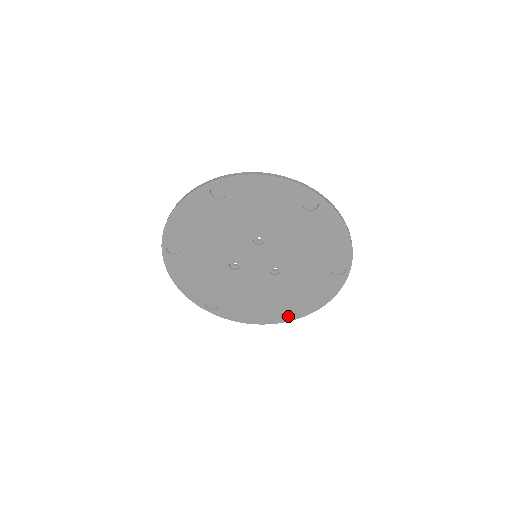
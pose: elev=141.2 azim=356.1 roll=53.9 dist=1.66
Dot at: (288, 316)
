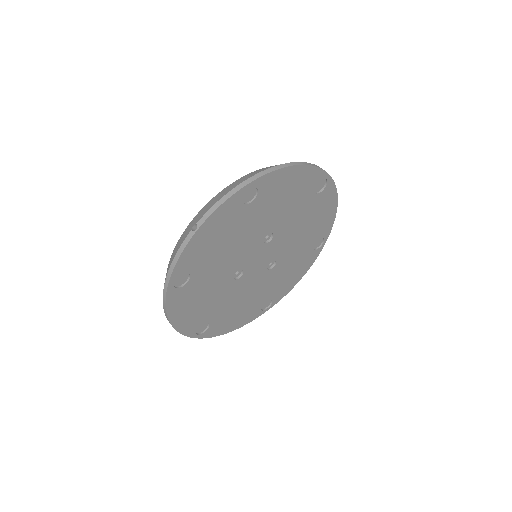
Dot at: (266, 306)
